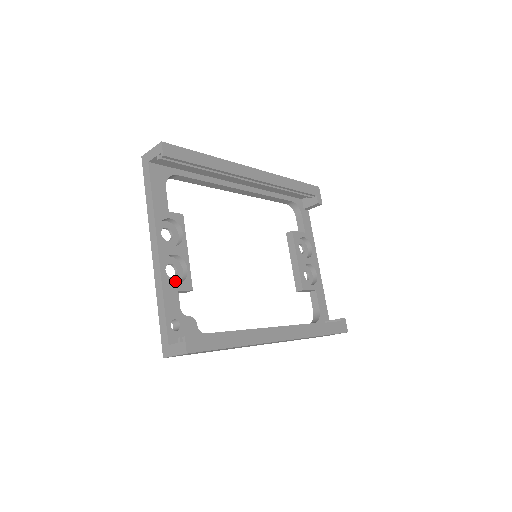
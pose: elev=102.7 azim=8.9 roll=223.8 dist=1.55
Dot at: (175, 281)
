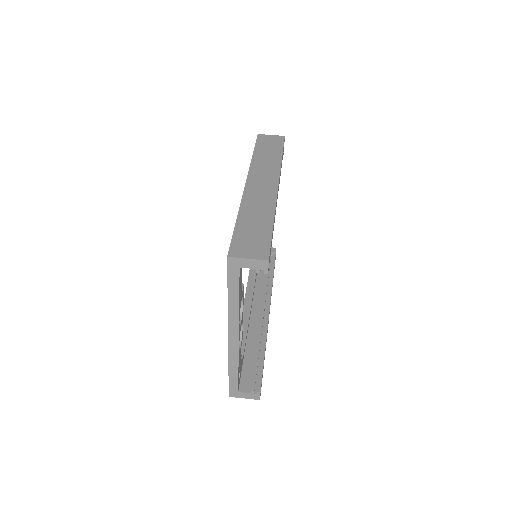
Dot at: occluded
